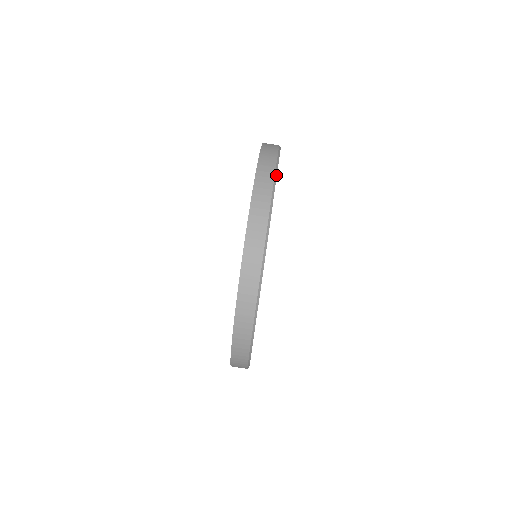
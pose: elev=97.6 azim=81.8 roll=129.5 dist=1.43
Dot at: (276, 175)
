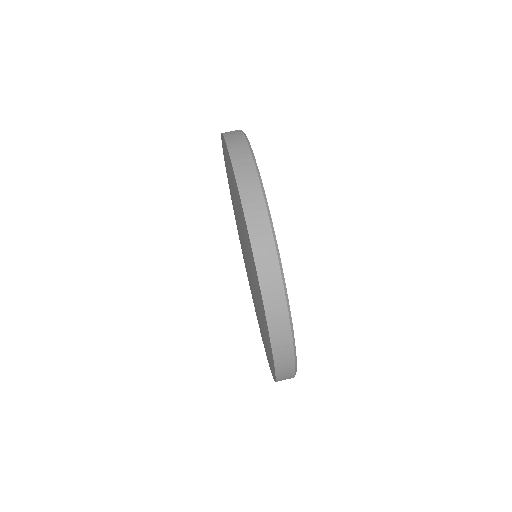
Dot at: (256, 166)
